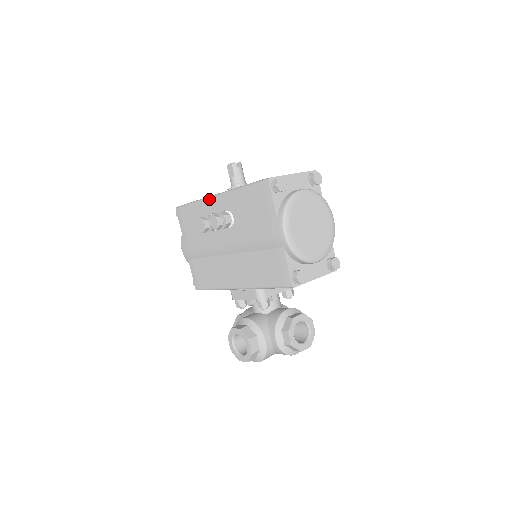
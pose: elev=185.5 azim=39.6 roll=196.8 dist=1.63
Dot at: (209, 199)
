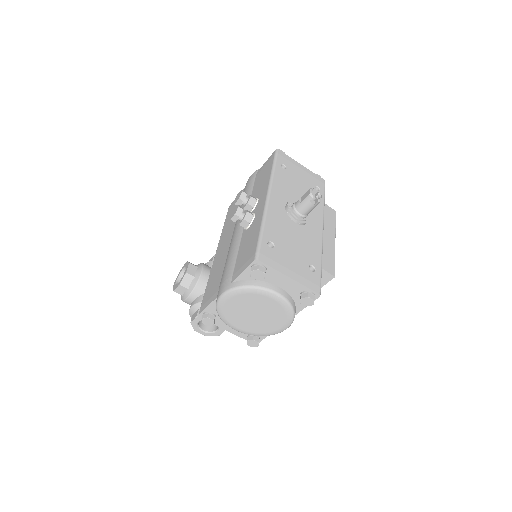
Dot at: (267, 189)
